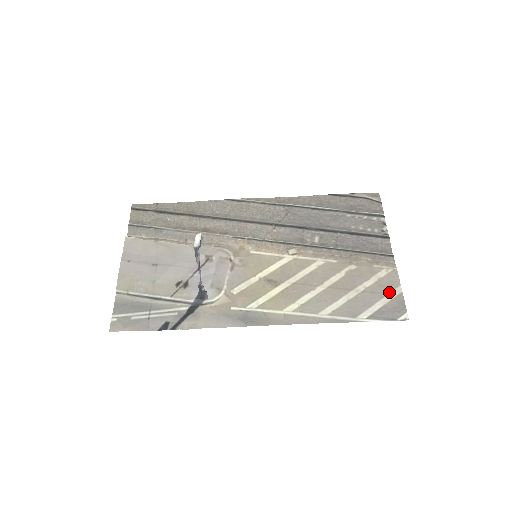
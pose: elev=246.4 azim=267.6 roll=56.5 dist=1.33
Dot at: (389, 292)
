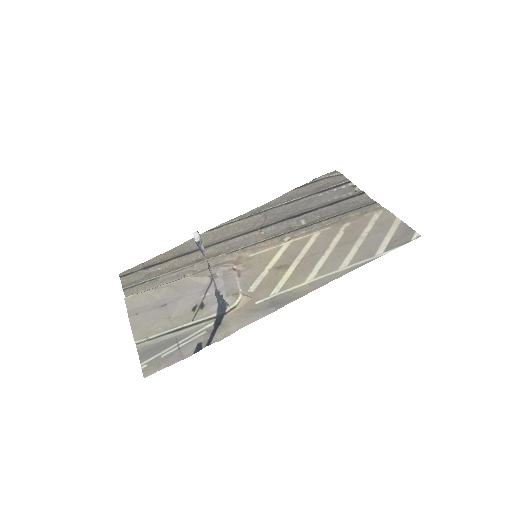
Dot at: (390, 226)
